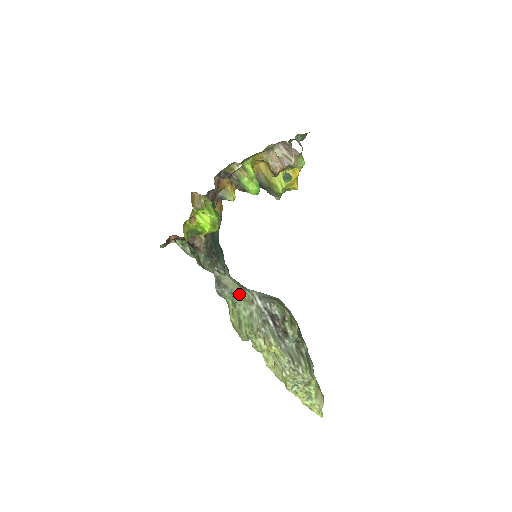
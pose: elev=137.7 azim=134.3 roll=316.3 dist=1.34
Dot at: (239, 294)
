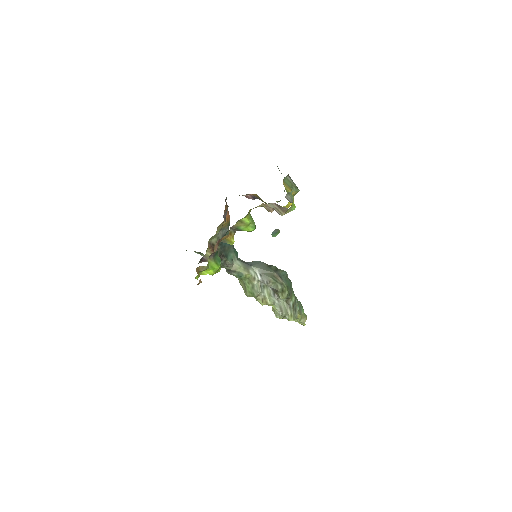
Dot at: (244, 274)
